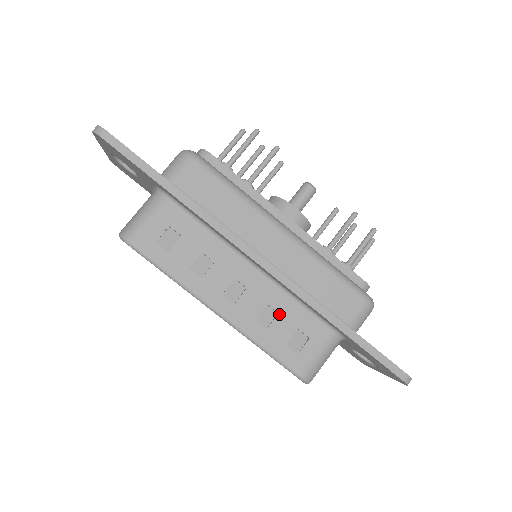
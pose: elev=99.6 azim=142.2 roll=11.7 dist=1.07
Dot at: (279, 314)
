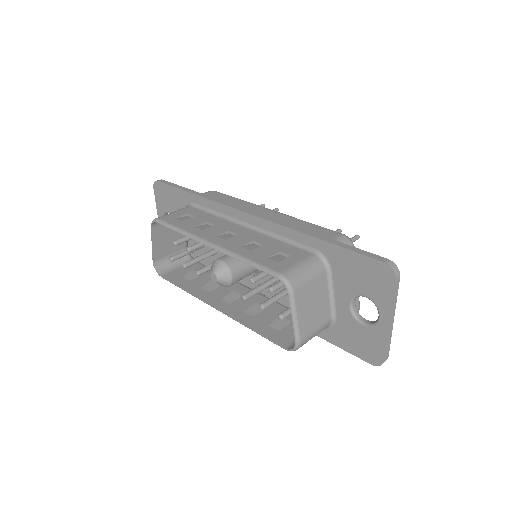
Dot at: (263, 245)
